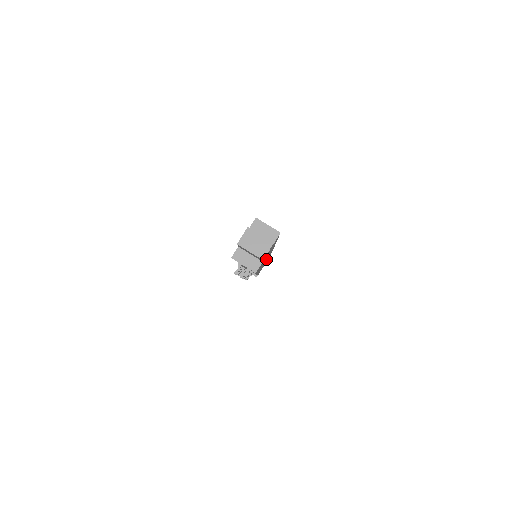
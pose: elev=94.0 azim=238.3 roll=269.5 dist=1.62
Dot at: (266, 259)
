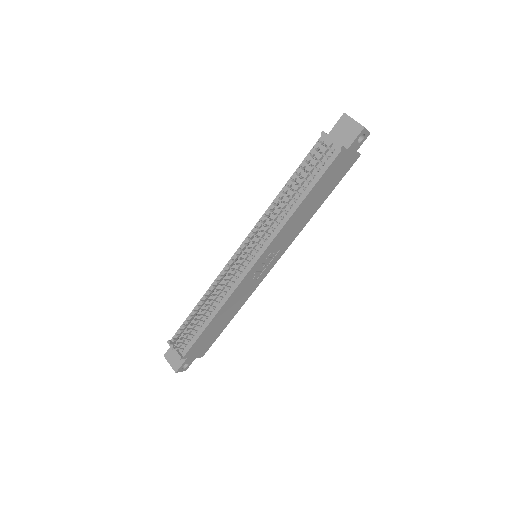
Dot at: (264, 265)
